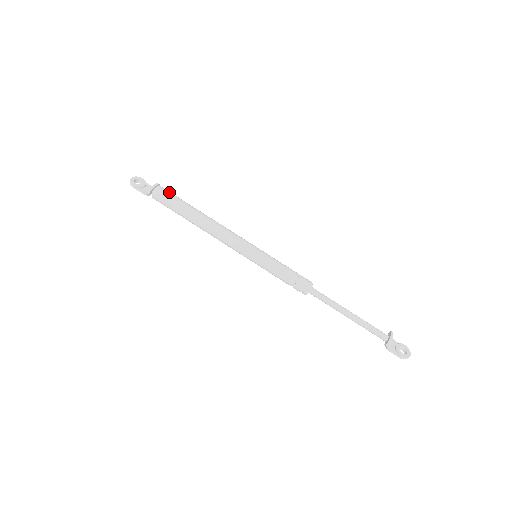
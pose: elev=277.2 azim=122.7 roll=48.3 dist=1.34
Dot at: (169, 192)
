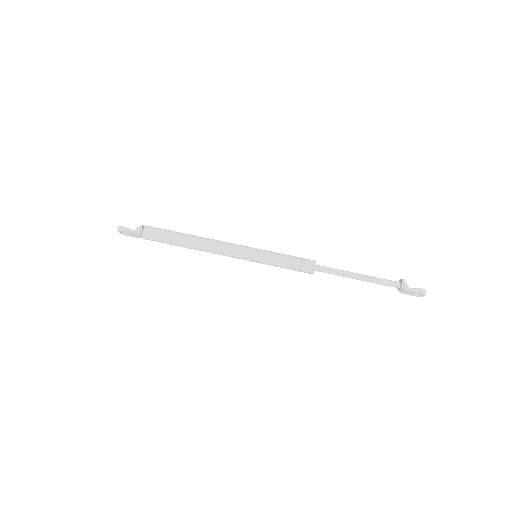
Dot at: occluded
